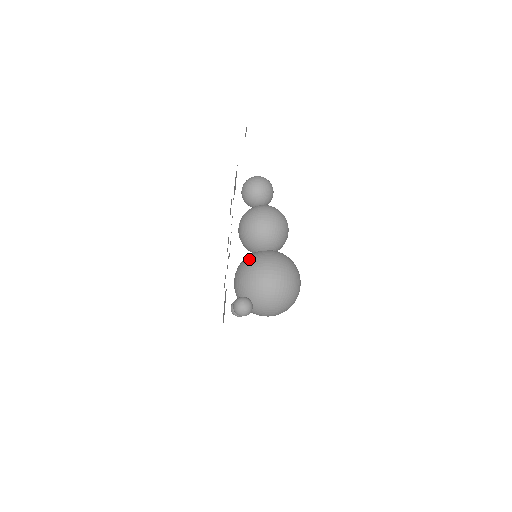
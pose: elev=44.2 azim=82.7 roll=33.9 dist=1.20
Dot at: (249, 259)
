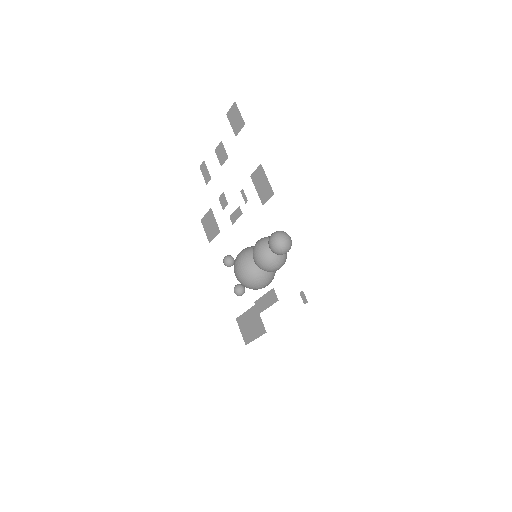
Dot at: (255, 275)
